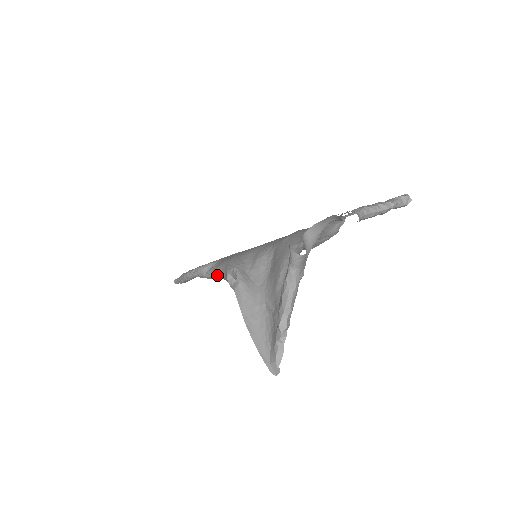
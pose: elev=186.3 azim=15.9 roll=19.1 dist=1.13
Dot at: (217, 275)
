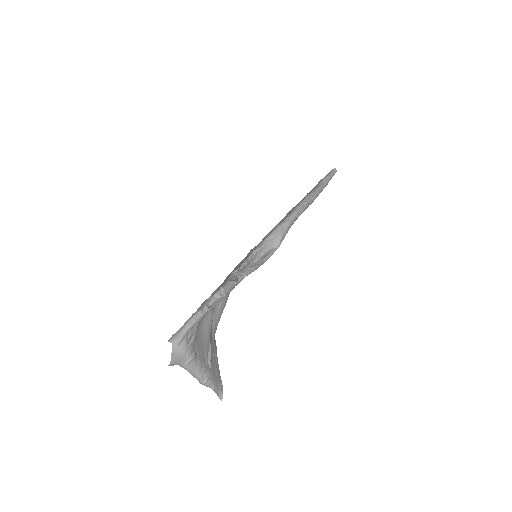
Dot at: occluded
